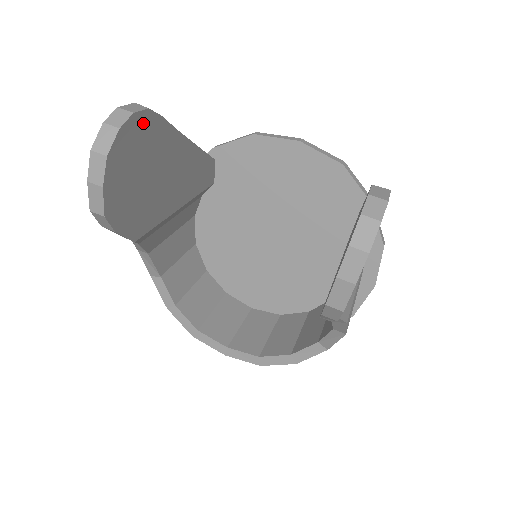
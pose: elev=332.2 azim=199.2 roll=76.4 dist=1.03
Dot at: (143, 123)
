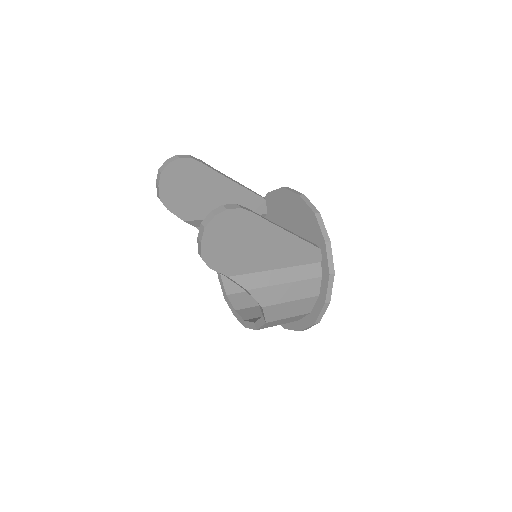
Dot at: (187, 164)
